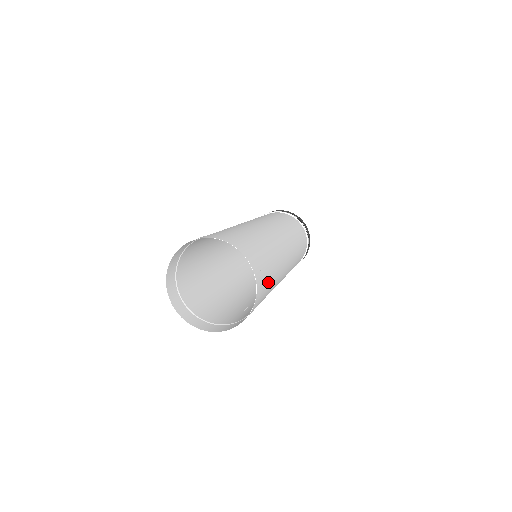
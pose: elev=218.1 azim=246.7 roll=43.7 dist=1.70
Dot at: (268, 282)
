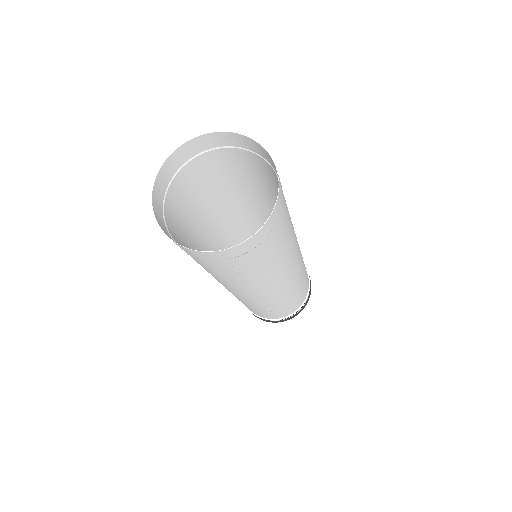
Dot at: (284, 226)
